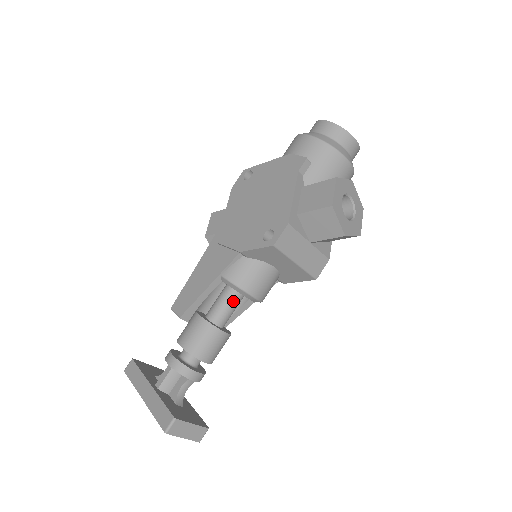
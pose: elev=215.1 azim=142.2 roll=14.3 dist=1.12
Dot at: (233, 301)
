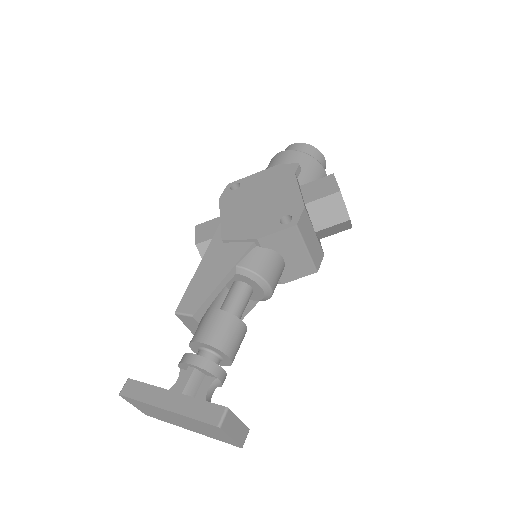
Dot at: (246, 295)
